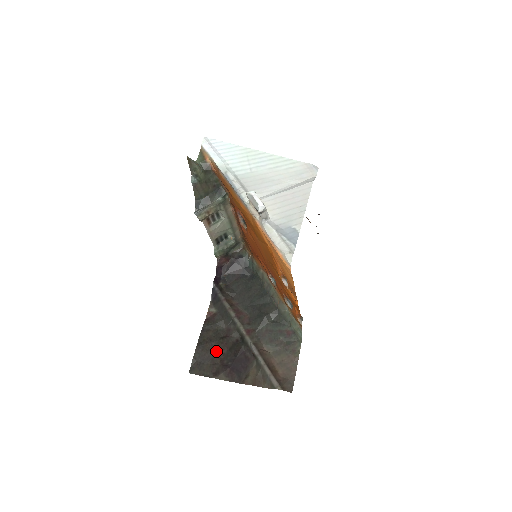
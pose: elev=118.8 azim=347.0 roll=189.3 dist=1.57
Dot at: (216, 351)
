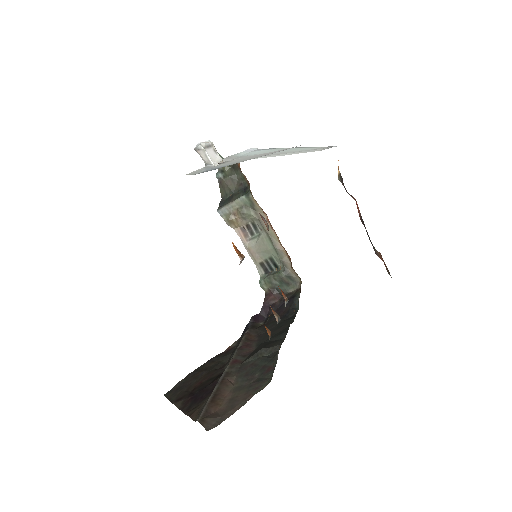
Dot at: (199, 379)
